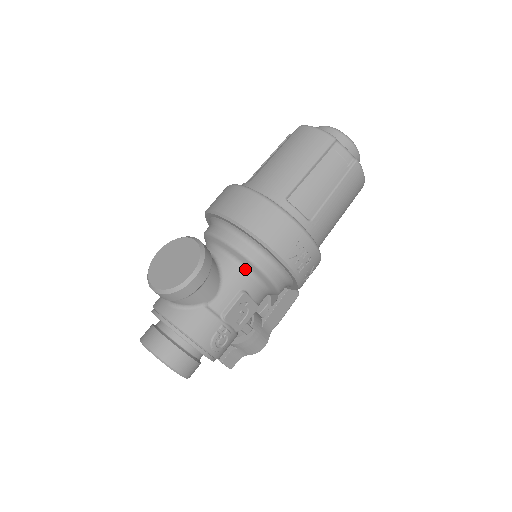
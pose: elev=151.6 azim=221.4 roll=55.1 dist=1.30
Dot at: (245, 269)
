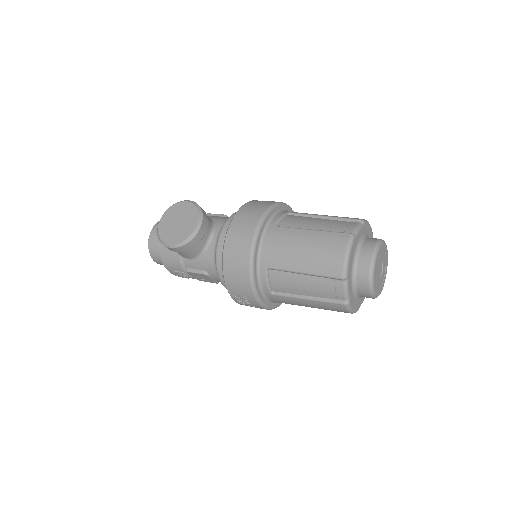
Dot at: occluded
